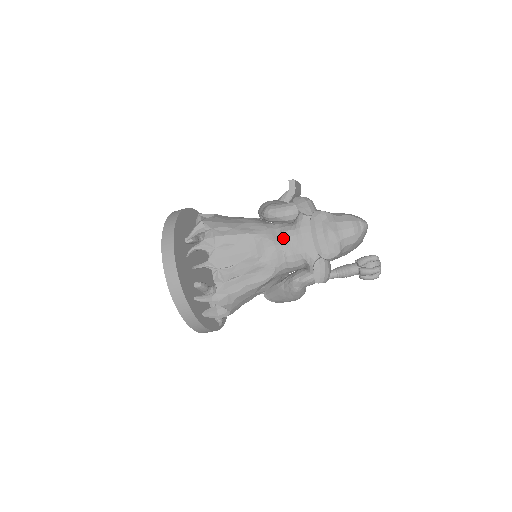
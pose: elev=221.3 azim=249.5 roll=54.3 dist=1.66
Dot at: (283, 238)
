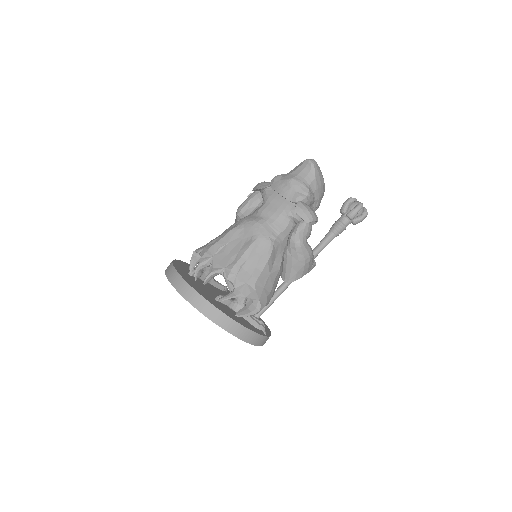
Dot at: (261, 214)
